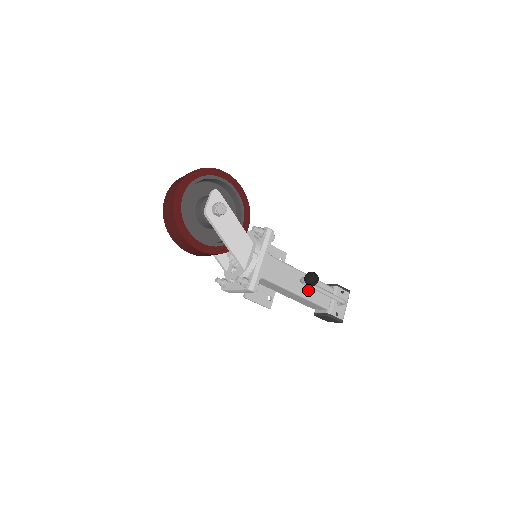
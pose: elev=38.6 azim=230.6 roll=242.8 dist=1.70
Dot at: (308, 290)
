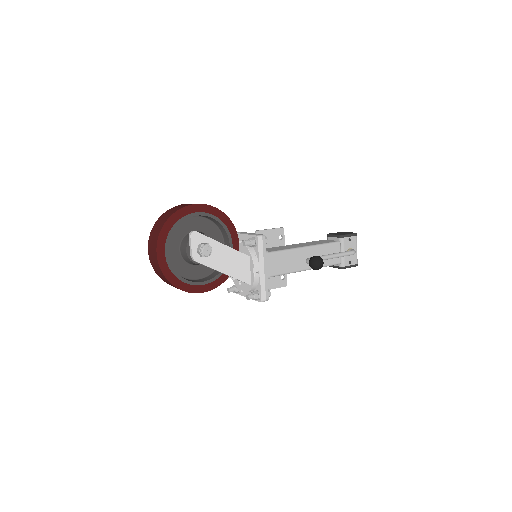
Dot at: occluded
